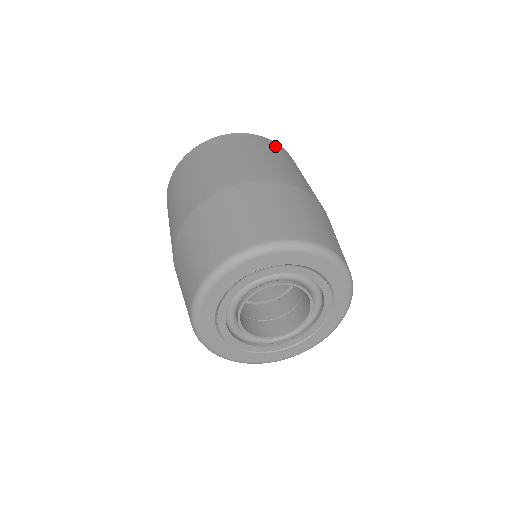
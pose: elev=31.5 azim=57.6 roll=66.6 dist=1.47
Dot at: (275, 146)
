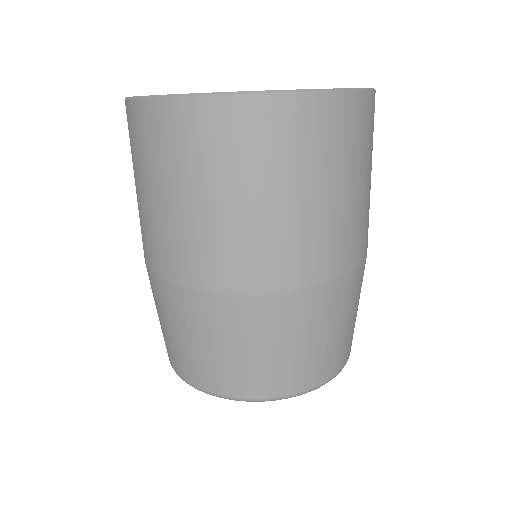
Dot at: (219, 127)
